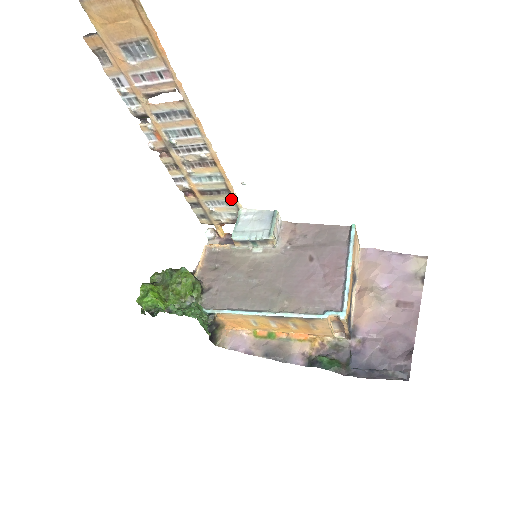
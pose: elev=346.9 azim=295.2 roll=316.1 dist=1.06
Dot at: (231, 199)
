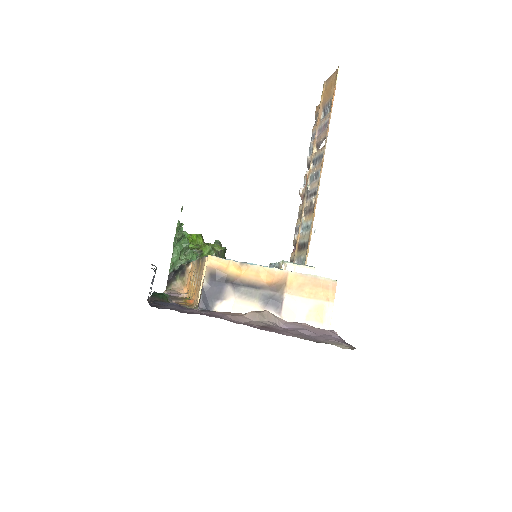
Dot at: (306, 256)
